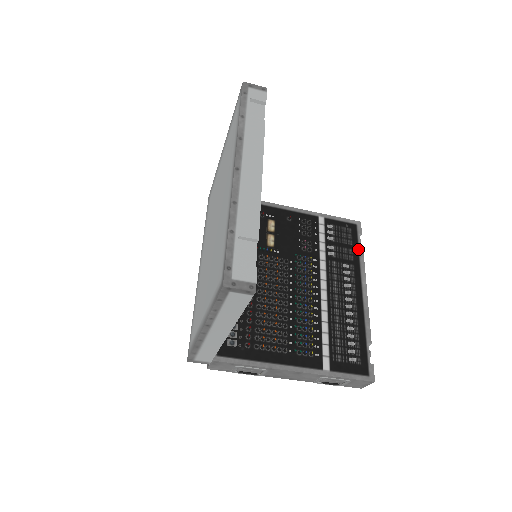
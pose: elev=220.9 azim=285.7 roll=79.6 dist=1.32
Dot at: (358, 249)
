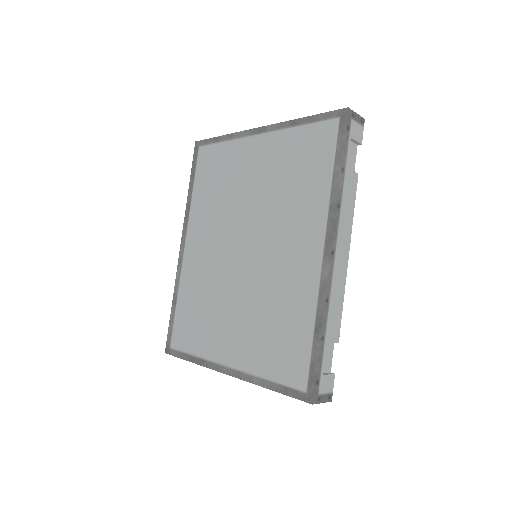
Dot at: occluded
